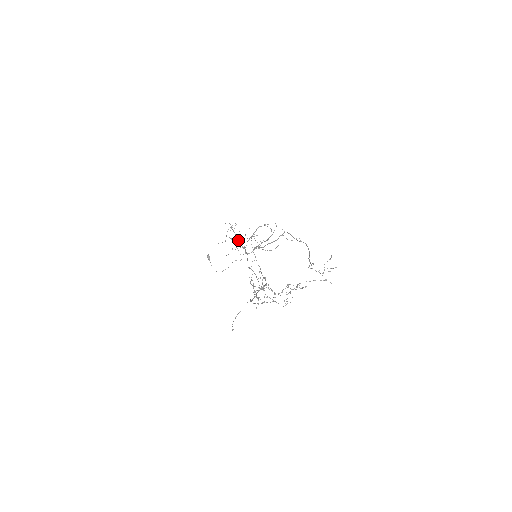
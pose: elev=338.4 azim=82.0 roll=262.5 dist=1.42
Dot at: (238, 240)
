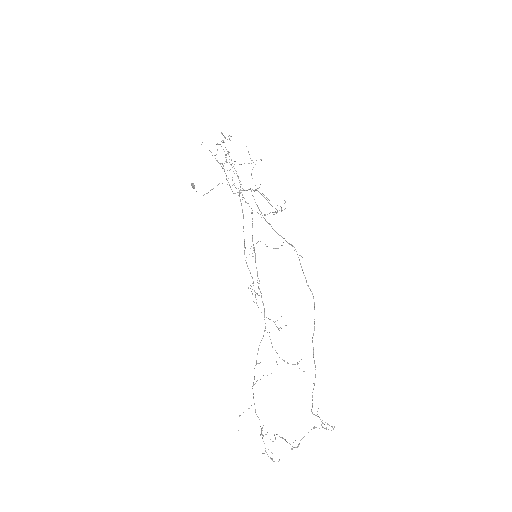
Dot at: (231, 165)
